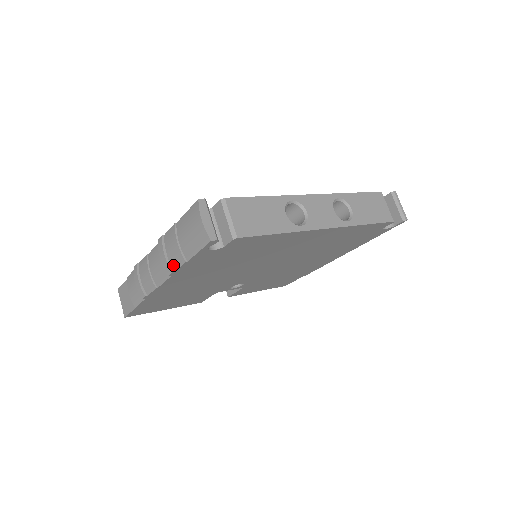
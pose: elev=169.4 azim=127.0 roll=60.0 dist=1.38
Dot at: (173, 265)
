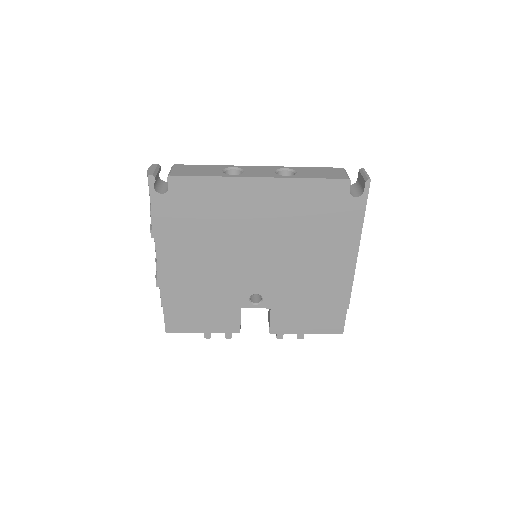
Dot at: (151, 225)
